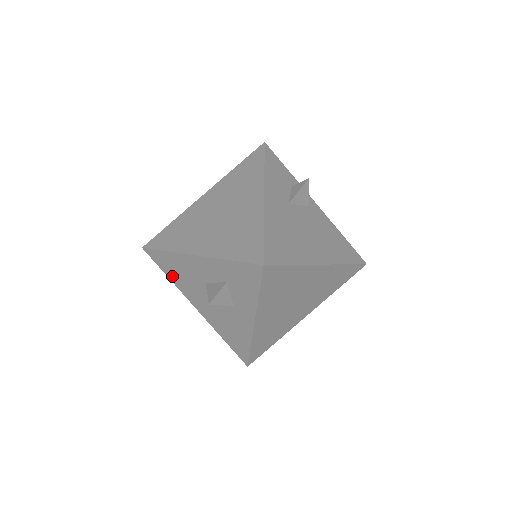
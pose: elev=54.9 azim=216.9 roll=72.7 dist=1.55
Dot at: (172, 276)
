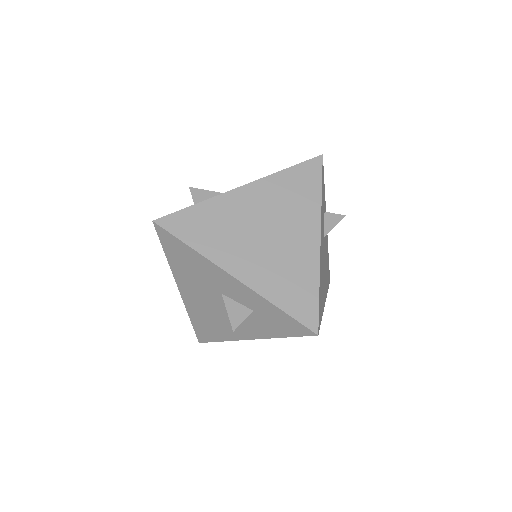
Dot at: (174, 260)
